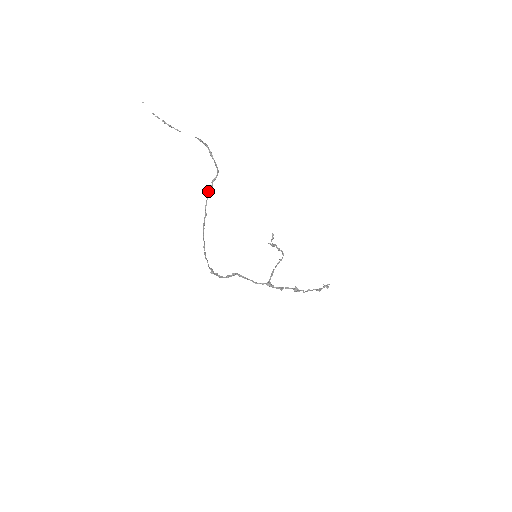
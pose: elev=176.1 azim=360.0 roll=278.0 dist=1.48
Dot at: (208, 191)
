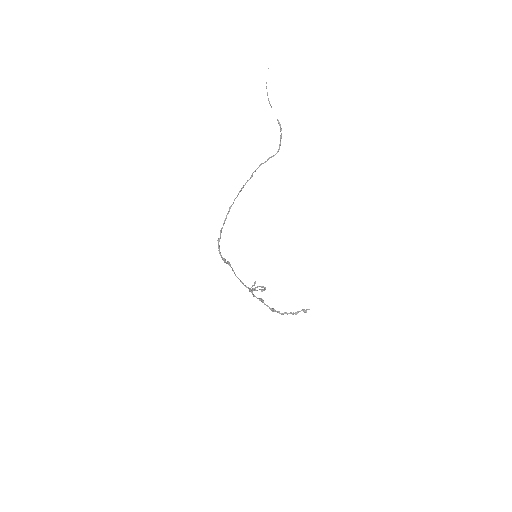
Dot at: (262, 163)
